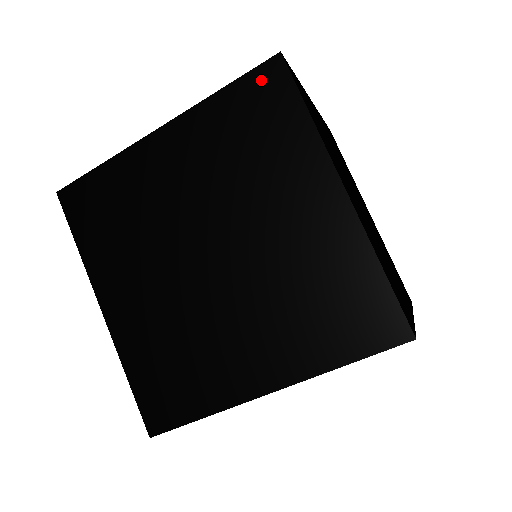
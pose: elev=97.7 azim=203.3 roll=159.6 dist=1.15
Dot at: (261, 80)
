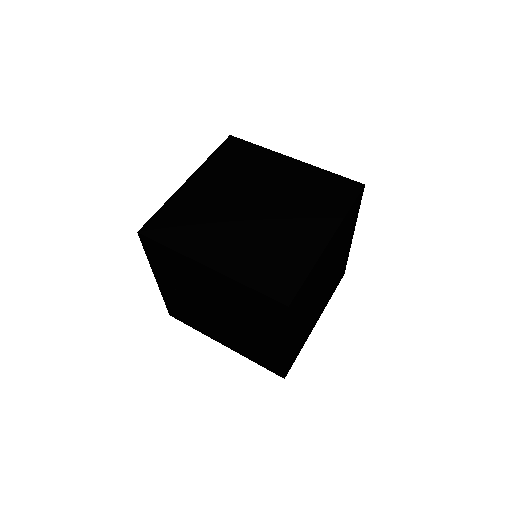
Dot at: (348, 184)
